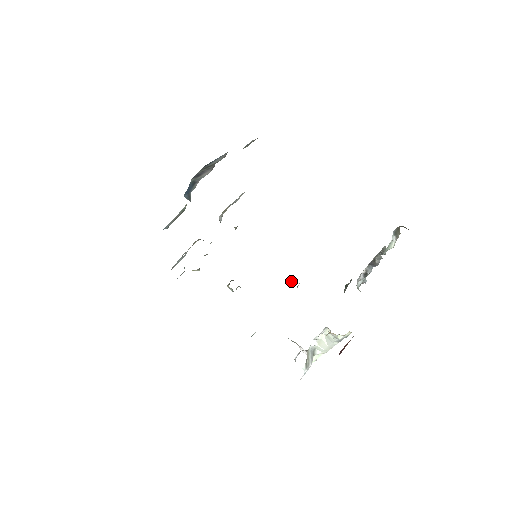
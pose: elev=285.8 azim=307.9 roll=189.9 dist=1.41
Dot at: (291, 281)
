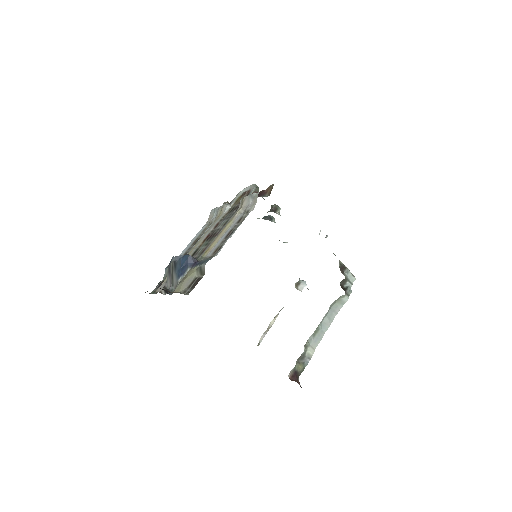
Dot at: (319, 234)
